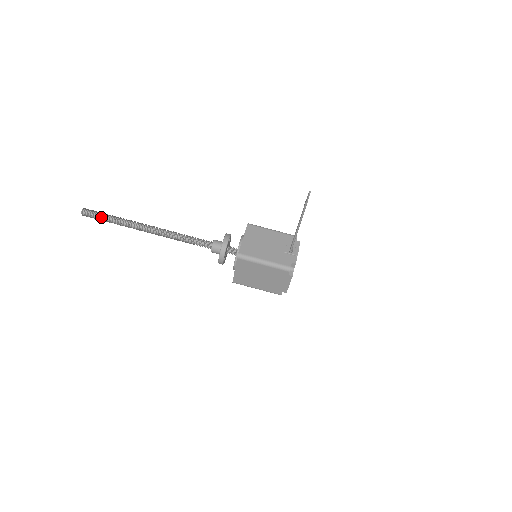
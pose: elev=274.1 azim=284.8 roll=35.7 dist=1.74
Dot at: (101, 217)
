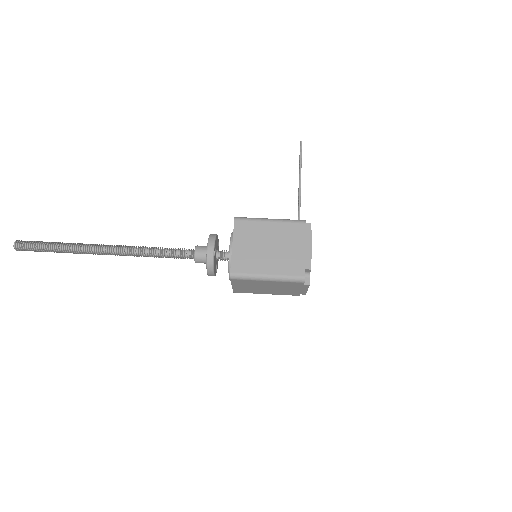
Dot at: (42, 243)
